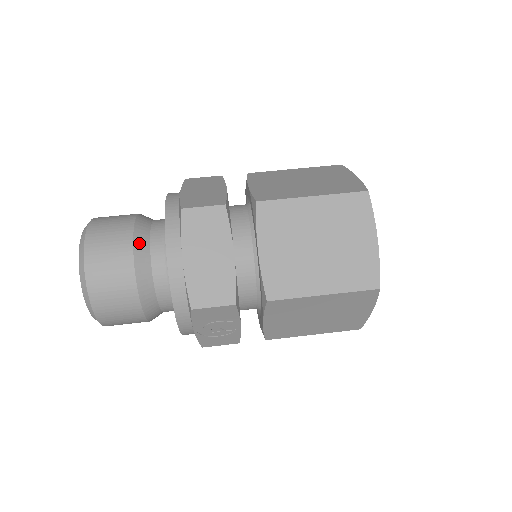
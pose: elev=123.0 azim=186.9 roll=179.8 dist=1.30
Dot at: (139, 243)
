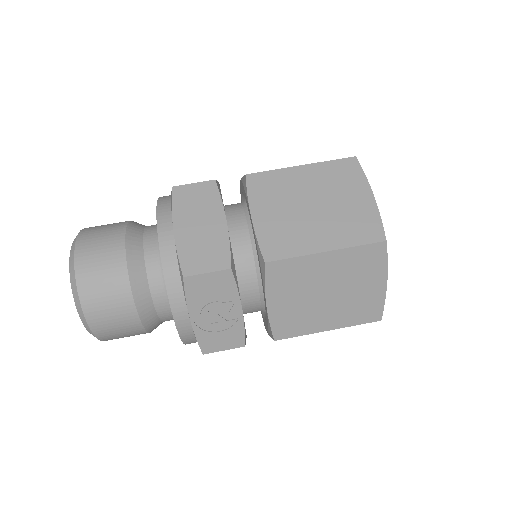
Dot at: (132, 234)
